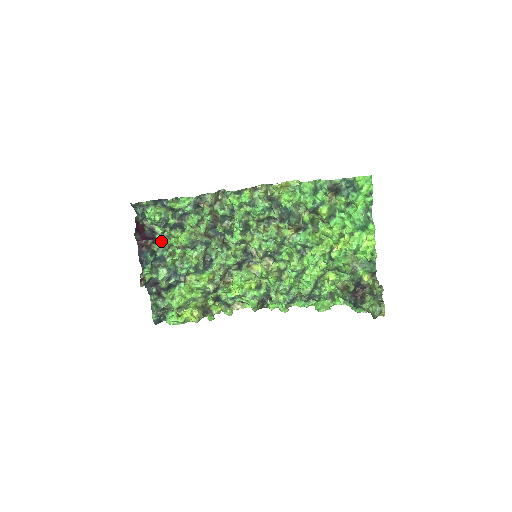
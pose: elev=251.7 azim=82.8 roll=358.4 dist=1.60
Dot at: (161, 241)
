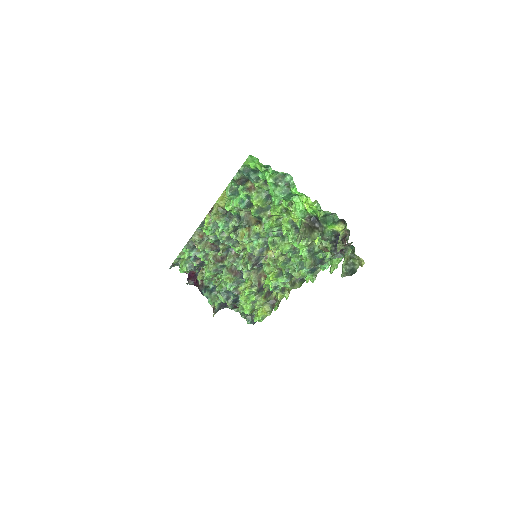
Dot at: (202, 279)
